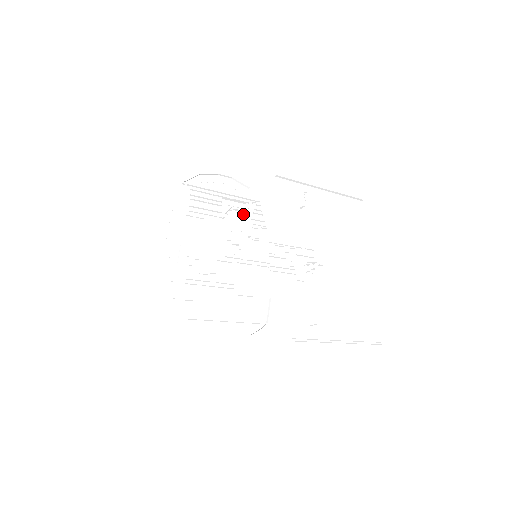
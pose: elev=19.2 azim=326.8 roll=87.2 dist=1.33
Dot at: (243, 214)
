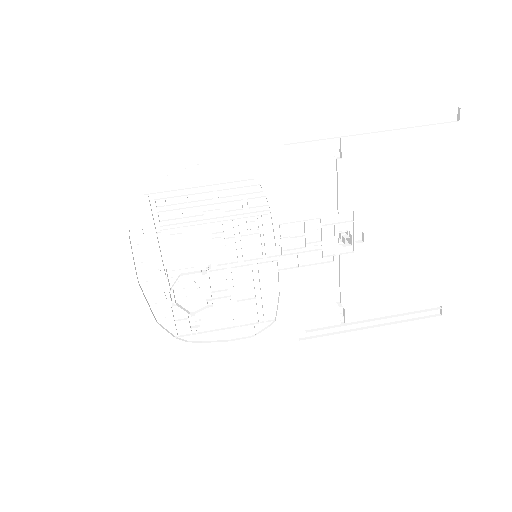
Dot at: (199, 275)
